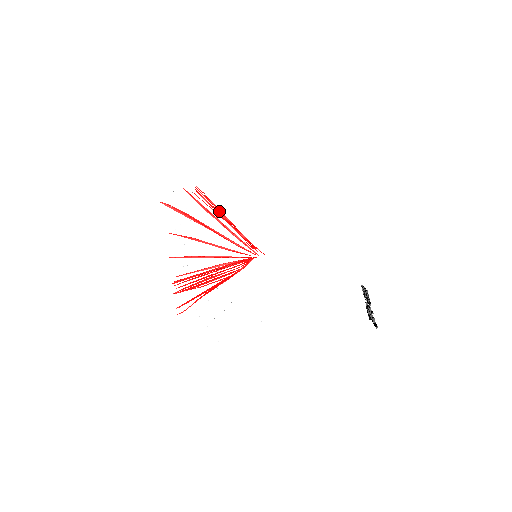
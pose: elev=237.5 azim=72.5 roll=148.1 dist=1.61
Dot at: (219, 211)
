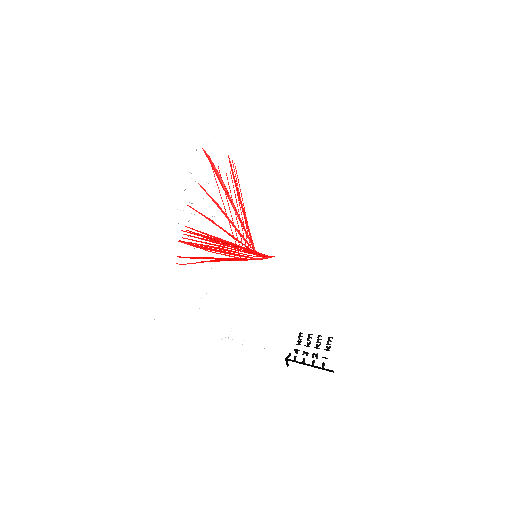
Dot at: occluded
